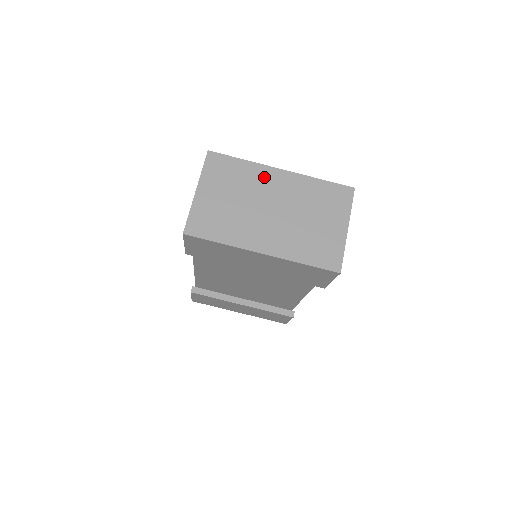
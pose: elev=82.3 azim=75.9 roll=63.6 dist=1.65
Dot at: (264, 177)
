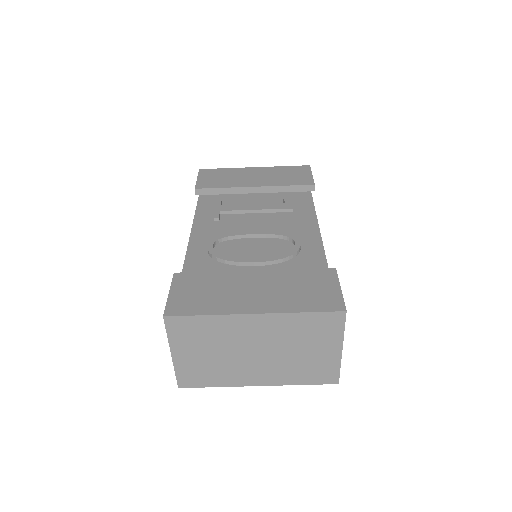
Dot at: (237, 326)
